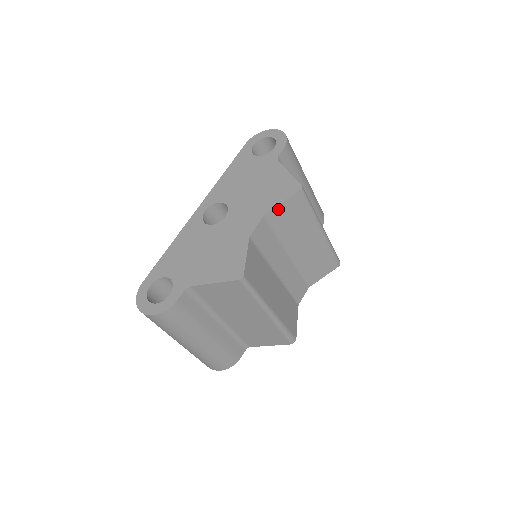
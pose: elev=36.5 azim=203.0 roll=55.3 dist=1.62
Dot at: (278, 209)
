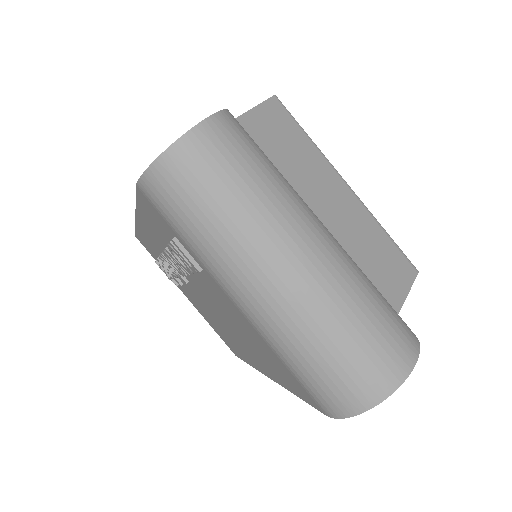
Dot at: occluded
